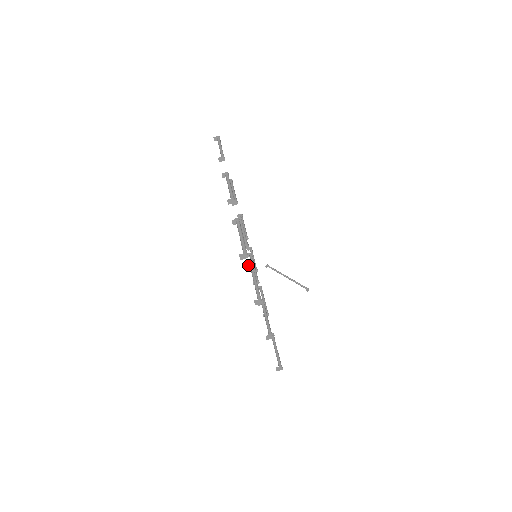
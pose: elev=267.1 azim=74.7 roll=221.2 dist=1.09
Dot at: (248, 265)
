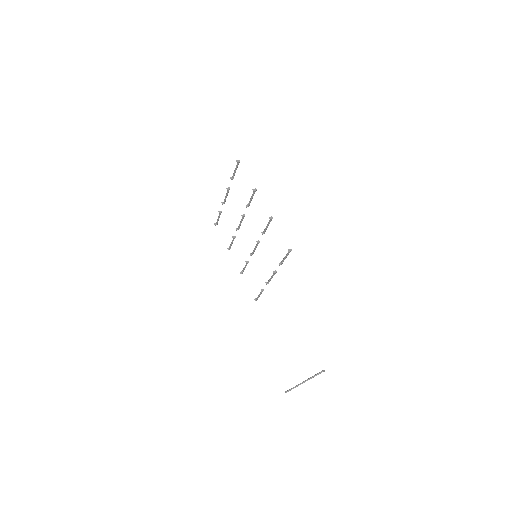
Dot at: (246, 205)
